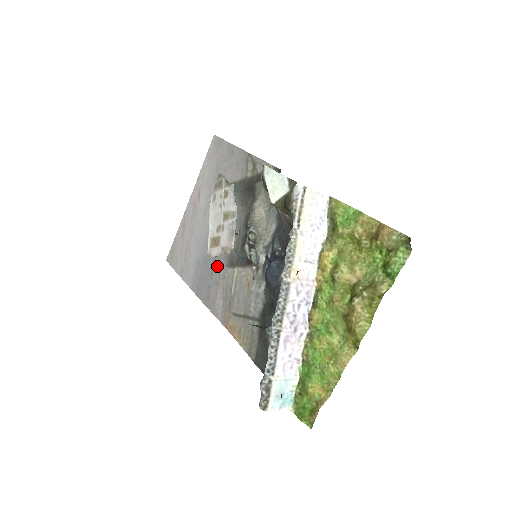
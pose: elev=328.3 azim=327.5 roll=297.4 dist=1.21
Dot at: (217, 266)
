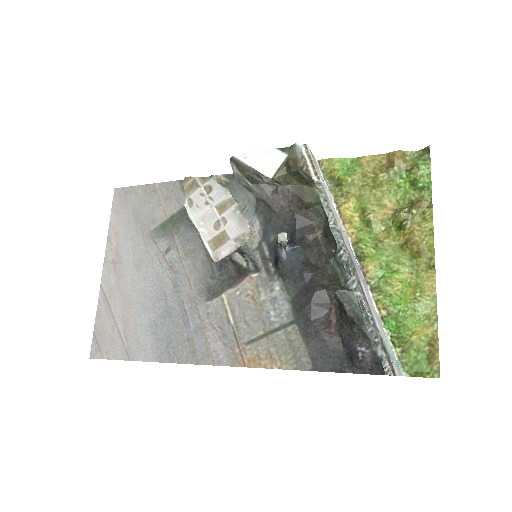
Dot at: (191, 309)
